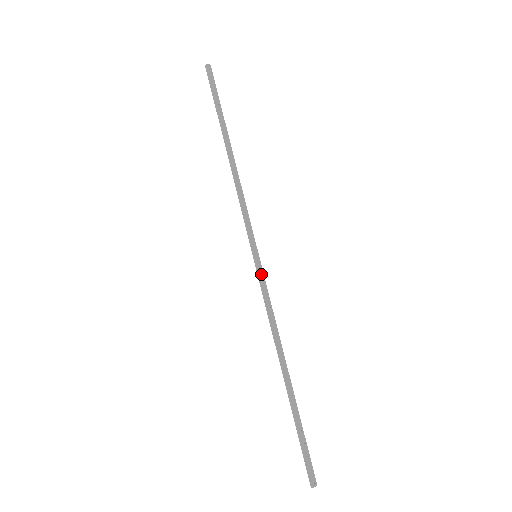
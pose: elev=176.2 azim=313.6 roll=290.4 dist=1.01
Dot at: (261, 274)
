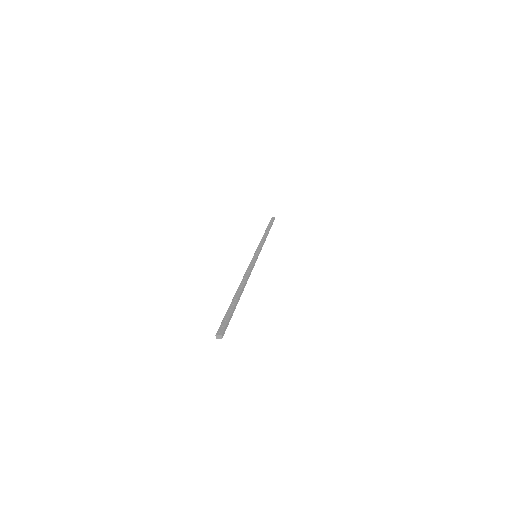
Dot at: (253, 259)
